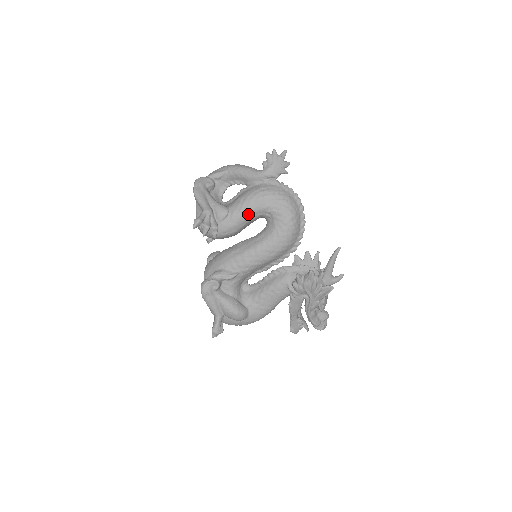
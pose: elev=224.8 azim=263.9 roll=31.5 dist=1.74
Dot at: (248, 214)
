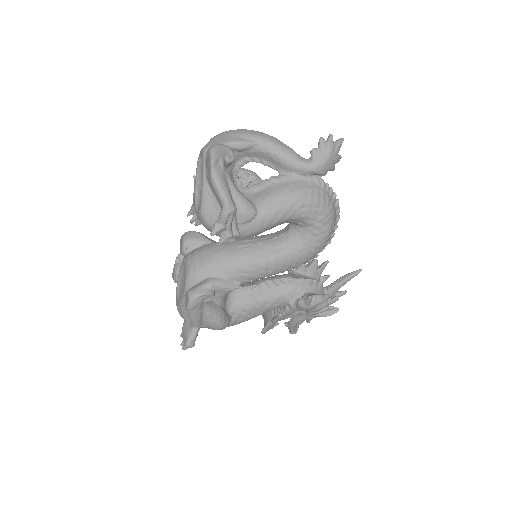
Dot at: (280, 221)
